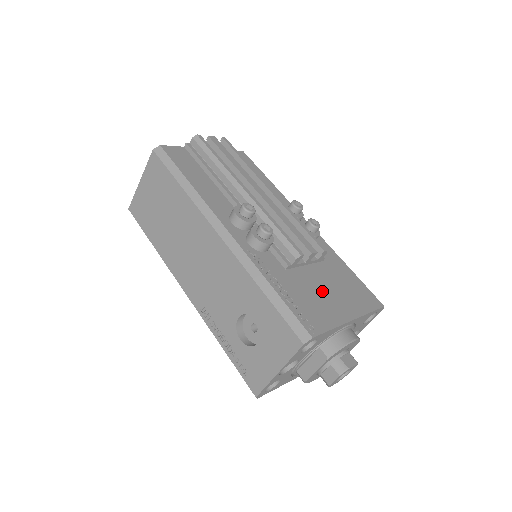
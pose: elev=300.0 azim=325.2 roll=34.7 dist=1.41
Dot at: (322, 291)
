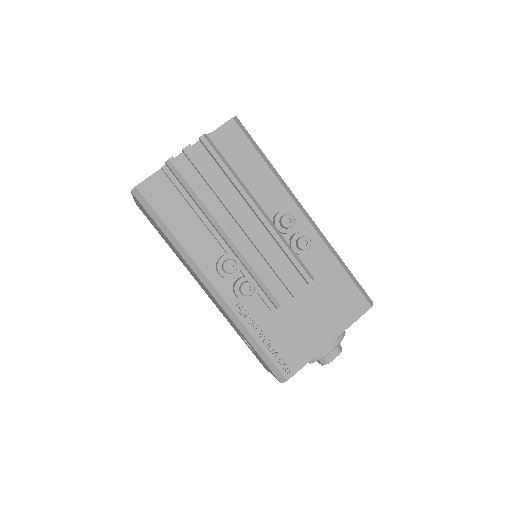
Dot at: (305, 321)
